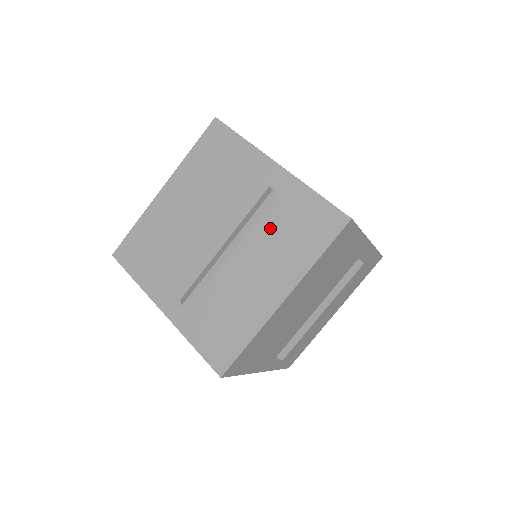
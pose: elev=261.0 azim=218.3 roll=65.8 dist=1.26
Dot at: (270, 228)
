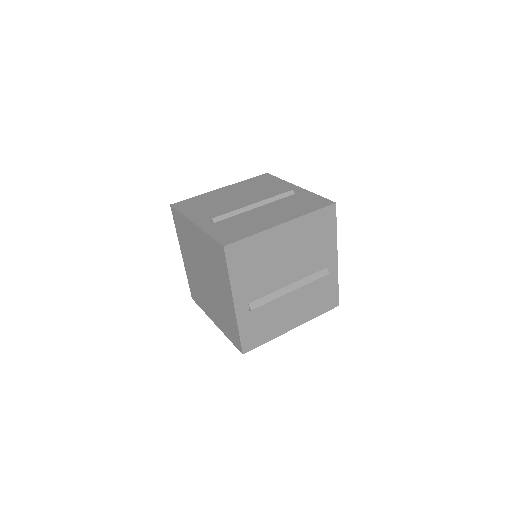
Dot at: (285, 202)
